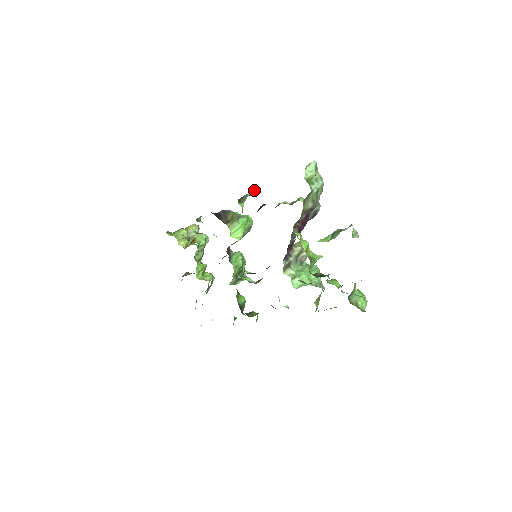
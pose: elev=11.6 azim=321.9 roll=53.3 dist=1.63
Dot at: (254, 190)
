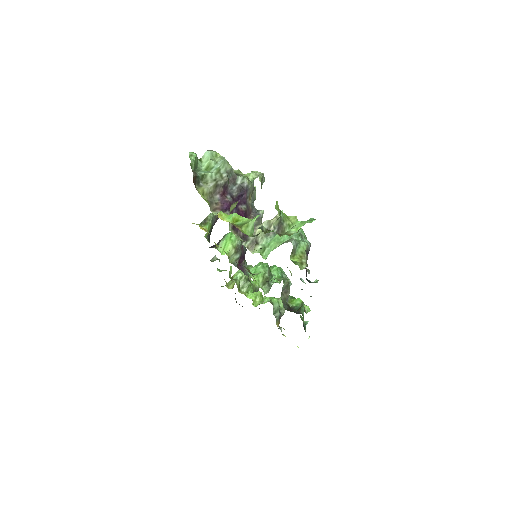
Dot at: occluded
